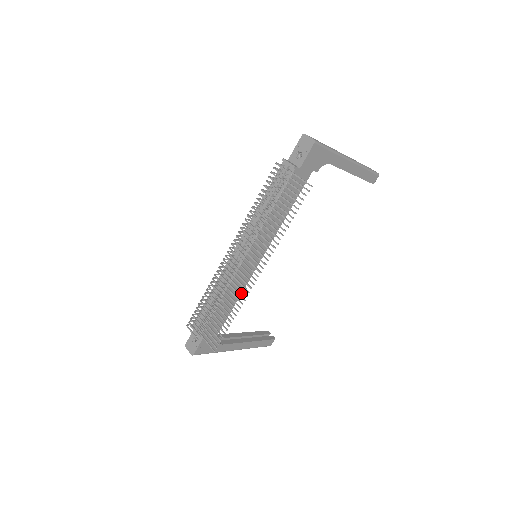
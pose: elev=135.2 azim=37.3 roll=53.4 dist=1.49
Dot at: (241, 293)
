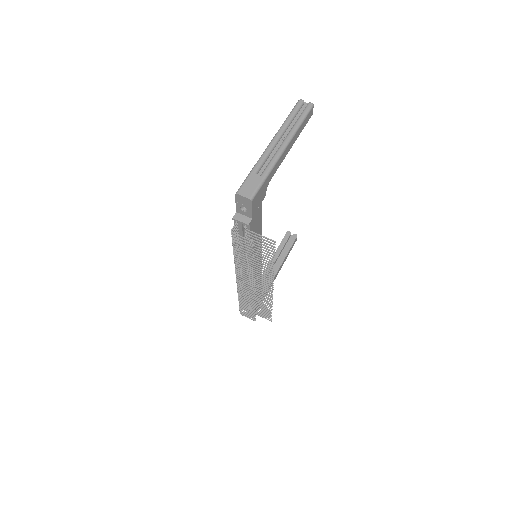
Dot at: occluded
